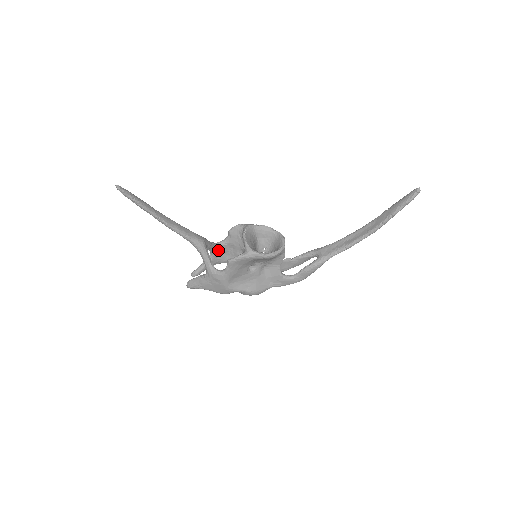
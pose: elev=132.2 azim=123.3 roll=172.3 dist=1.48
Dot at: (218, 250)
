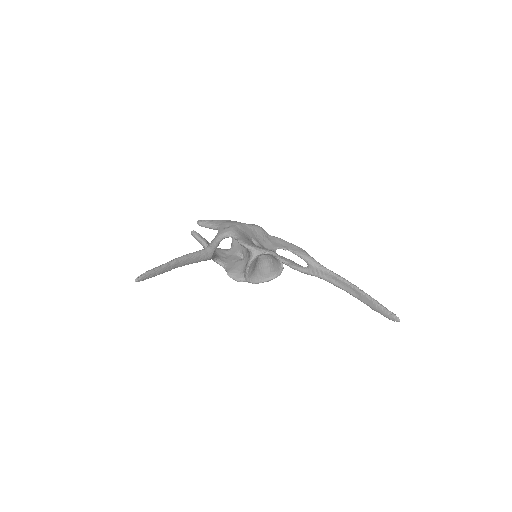
Dot at: occluded
